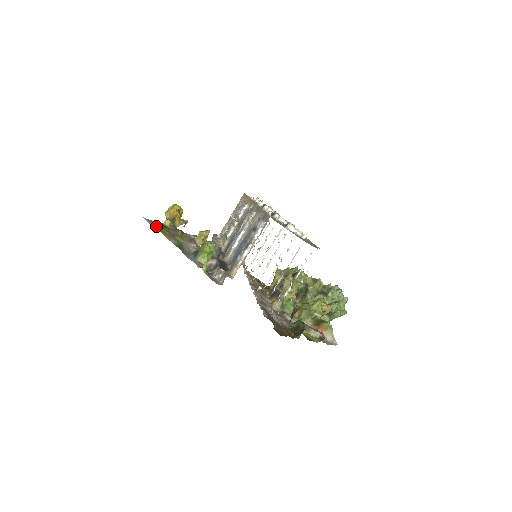
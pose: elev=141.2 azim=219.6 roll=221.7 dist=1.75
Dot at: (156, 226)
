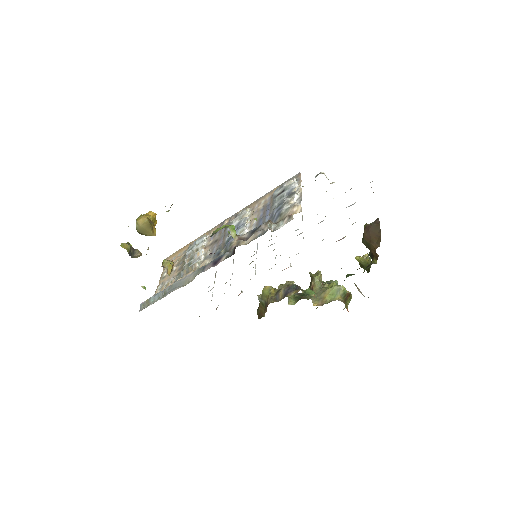
Dot at: occluded
